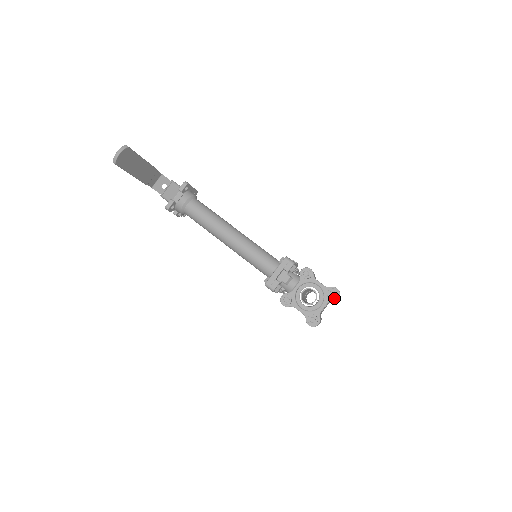
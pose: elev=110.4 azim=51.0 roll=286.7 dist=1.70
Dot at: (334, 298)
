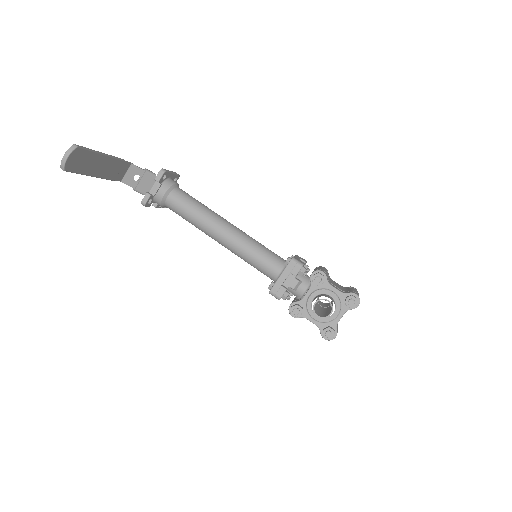
Dot at: (353, 306)
